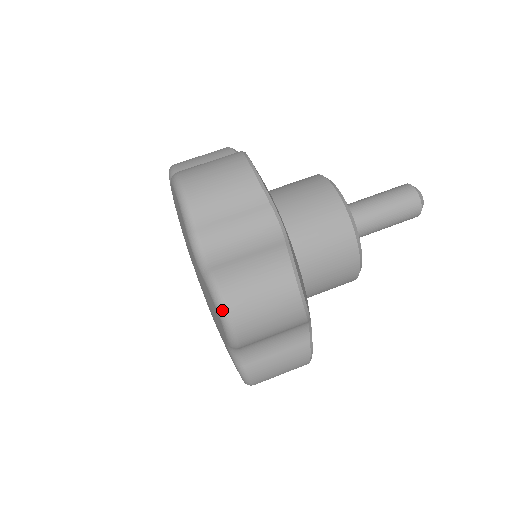
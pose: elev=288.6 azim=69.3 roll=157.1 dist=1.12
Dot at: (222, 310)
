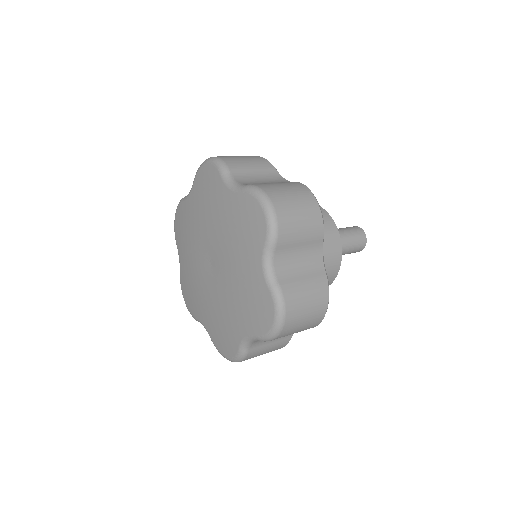
Dot at: (205, 161)
